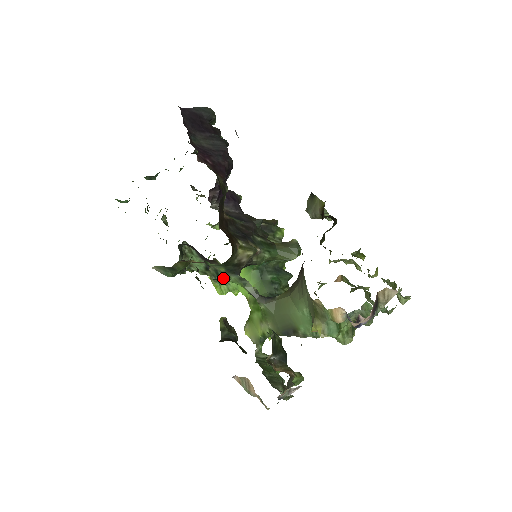
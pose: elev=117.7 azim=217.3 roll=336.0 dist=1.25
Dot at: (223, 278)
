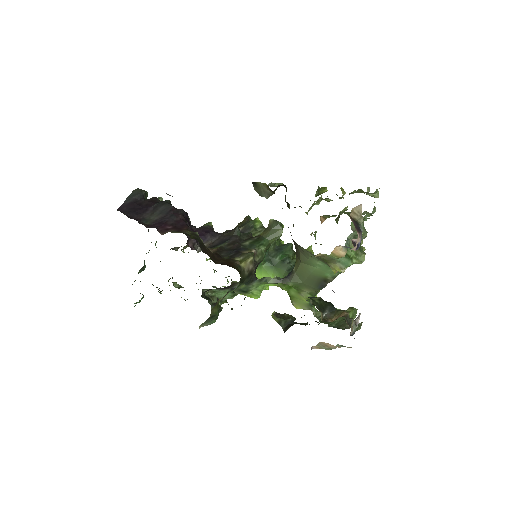
Dot at: (249, 290)
